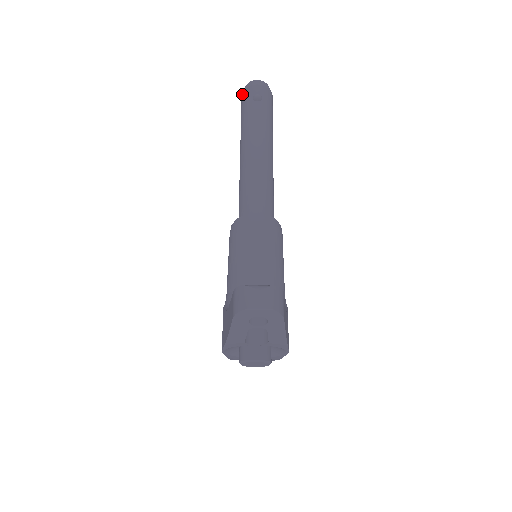
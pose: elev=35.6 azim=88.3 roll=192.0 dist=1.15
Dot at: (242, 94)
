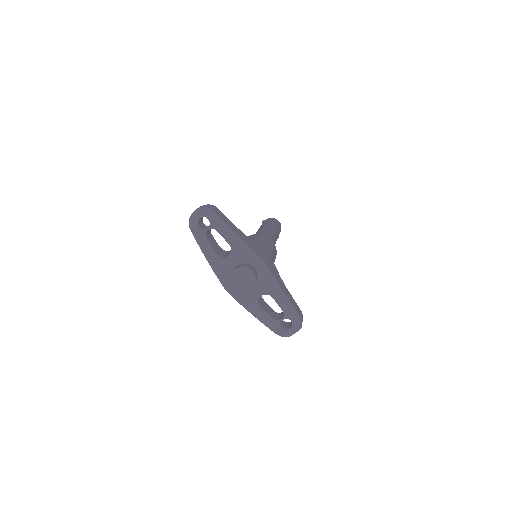
Dot at: occluded
